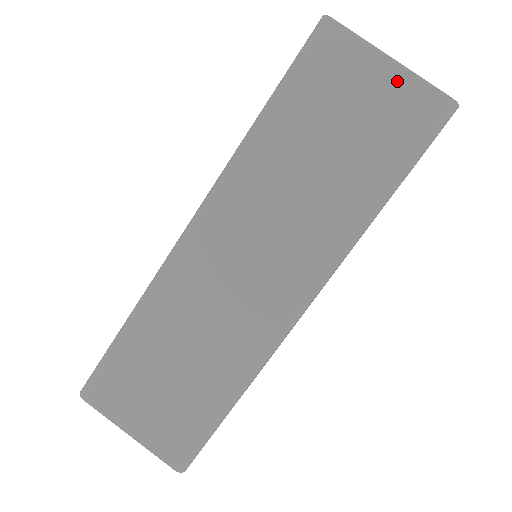
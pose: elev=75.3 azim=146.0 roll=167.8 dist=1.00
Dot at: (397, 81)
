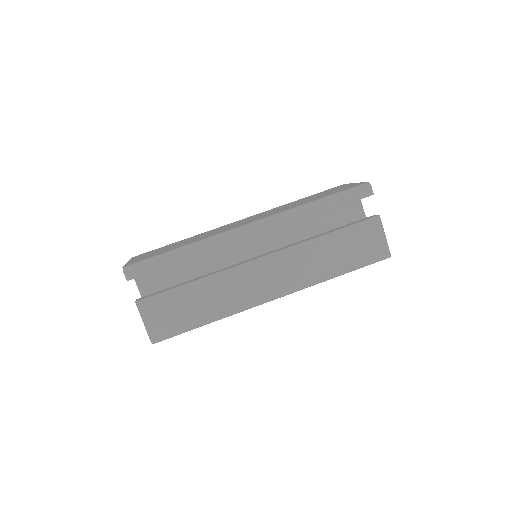
Dot at: occluded
